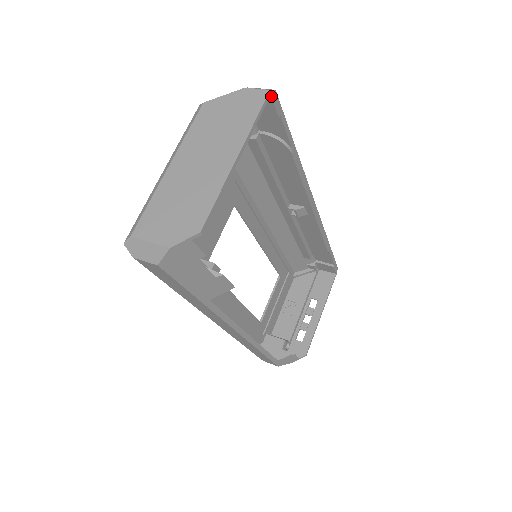
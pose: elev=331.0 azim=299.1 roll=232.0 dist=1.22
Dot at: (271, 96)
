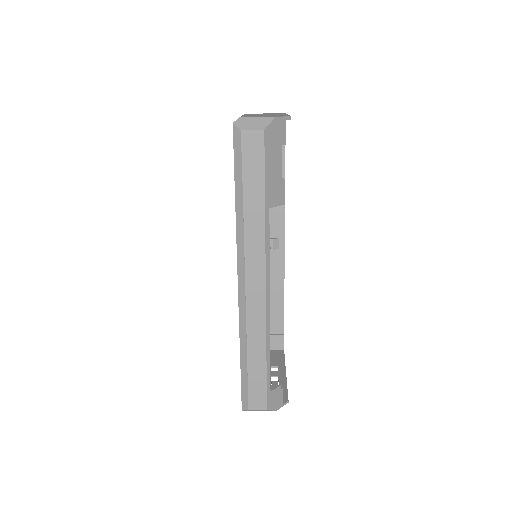
Dot at: occluded
